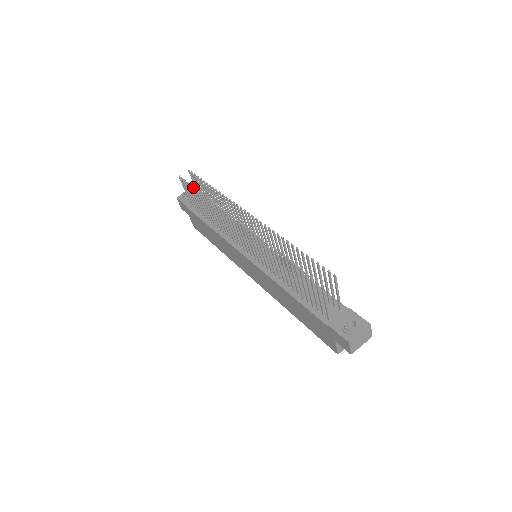
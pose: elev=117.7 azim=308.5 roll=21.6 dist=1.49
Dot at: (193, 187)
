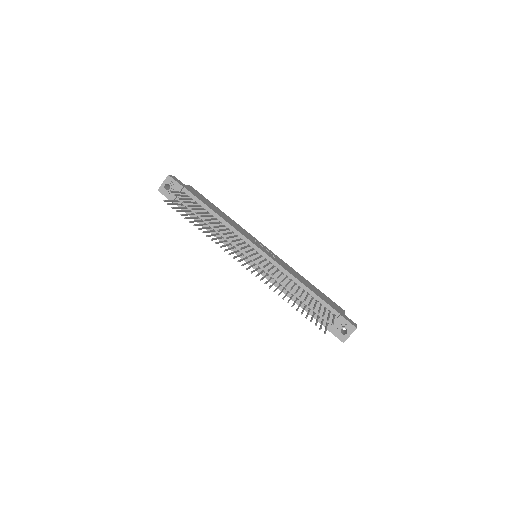
Dot at: occluded
